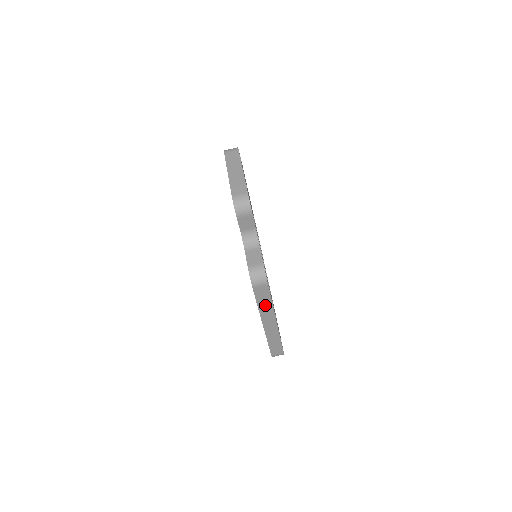
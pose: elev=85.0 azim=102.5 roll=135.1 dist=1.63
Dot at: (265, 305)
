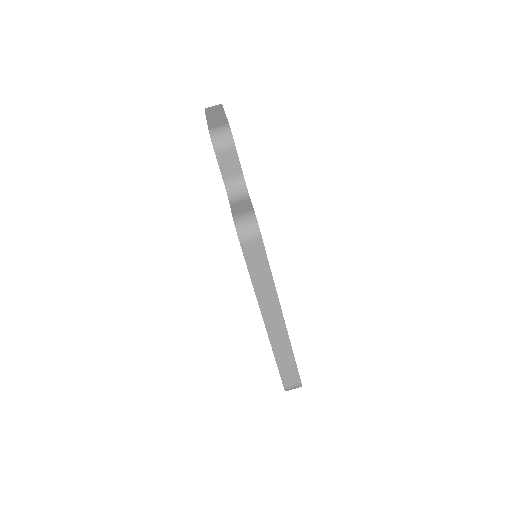
Dot at: (263, 281)
